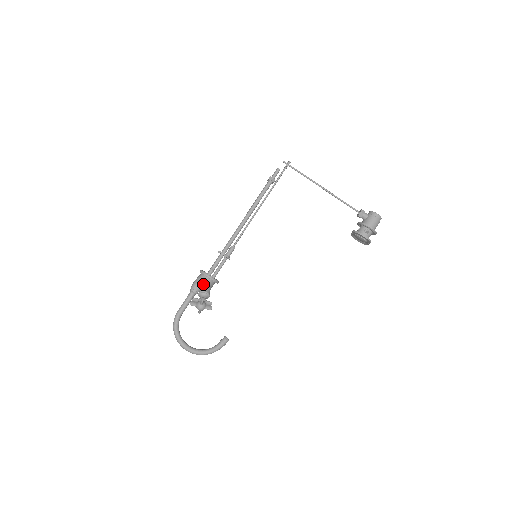
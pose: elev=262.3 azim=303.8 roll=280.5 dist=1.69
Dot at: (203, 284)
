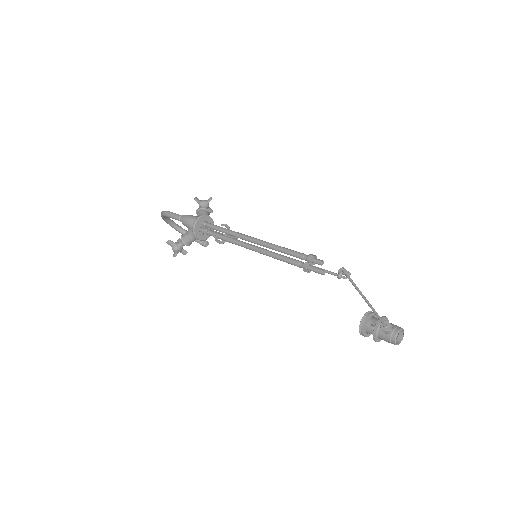
Dot at: (189, 235)
